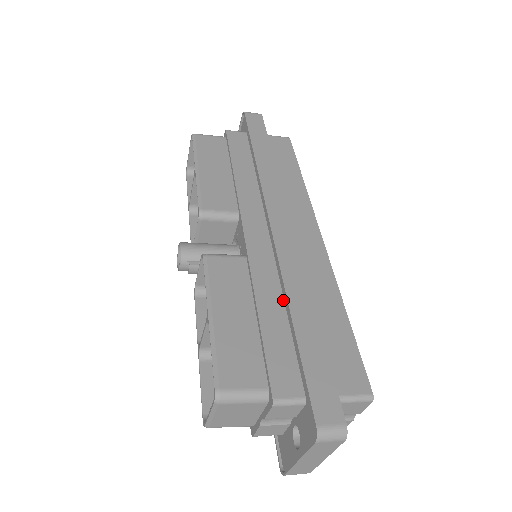
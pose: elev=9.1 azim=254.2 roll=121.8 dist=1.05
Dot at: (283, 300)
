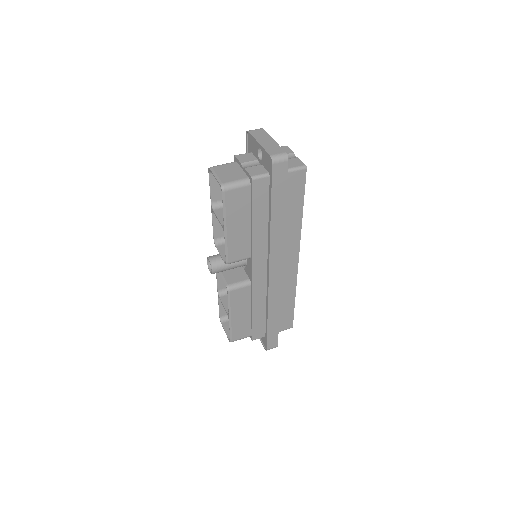
Dot at: (266, 304)
